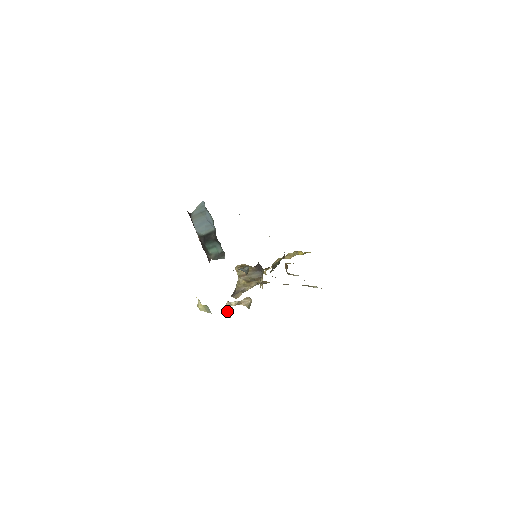
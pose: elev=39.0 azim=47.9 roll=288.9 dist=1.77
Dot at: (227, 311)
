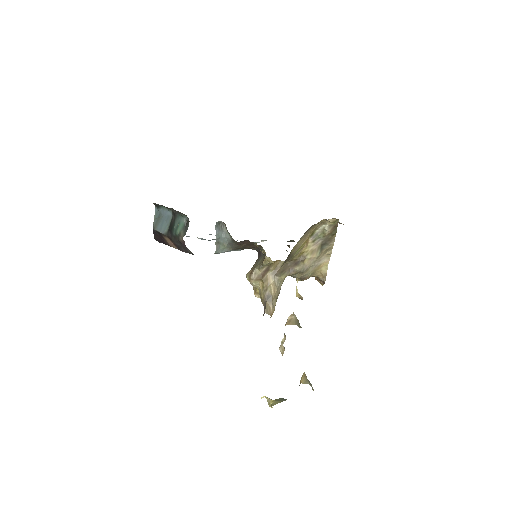
Dot at: (300, 380)
